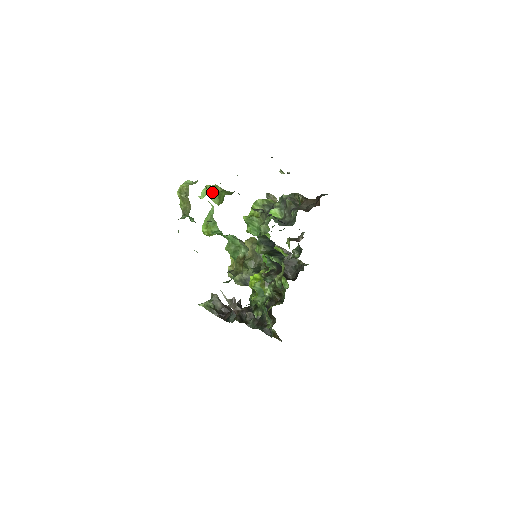
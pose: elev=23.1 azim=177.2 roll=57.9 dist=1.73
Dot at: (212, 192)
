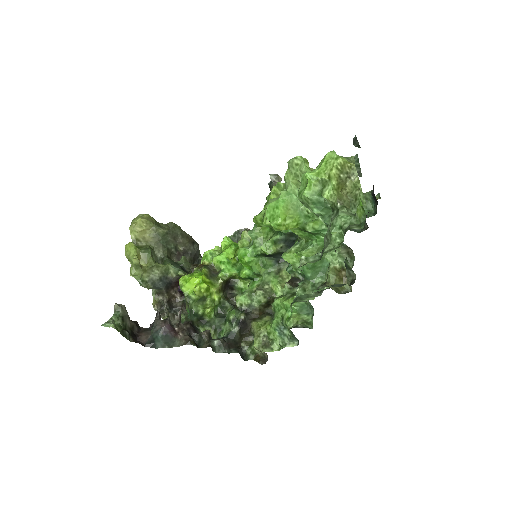
Dot at: (310, 170)
